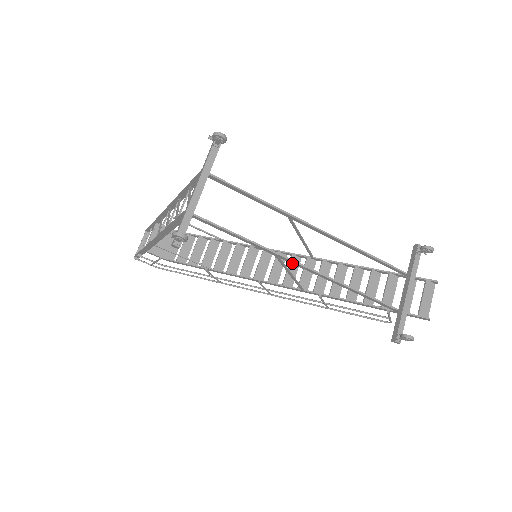
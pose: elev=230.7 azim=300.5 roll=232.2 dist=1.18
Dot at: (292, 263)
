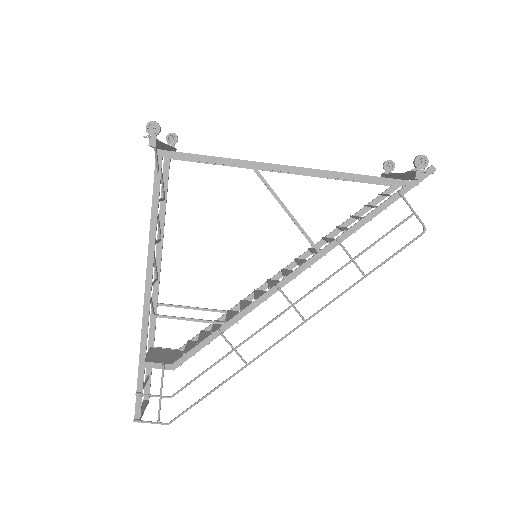
Dot at: (272, 169)
